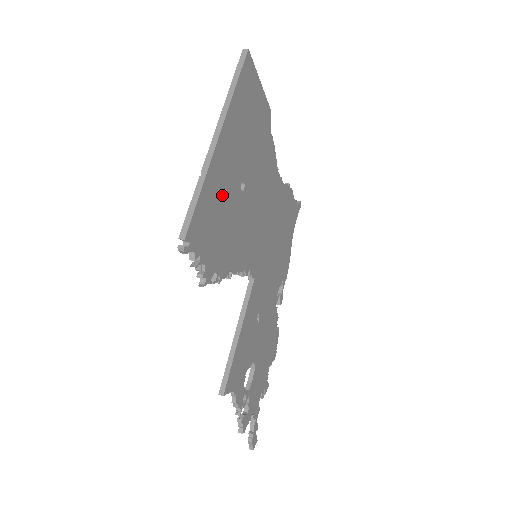
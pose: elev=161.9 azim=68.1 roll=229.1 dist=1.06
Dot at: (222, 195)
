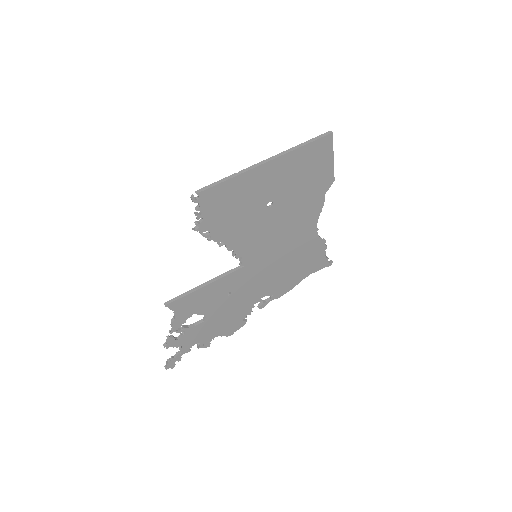
Dot at: (246, 195)
